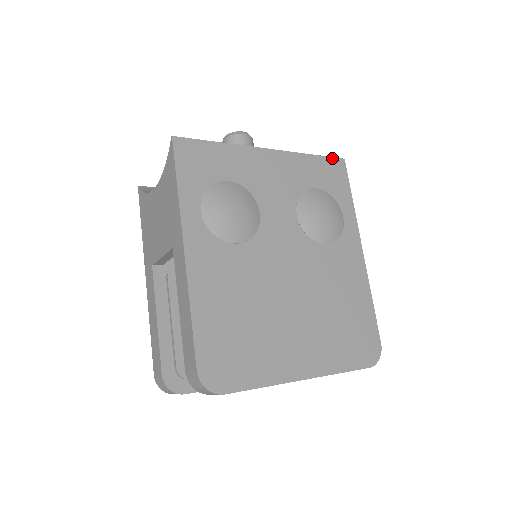
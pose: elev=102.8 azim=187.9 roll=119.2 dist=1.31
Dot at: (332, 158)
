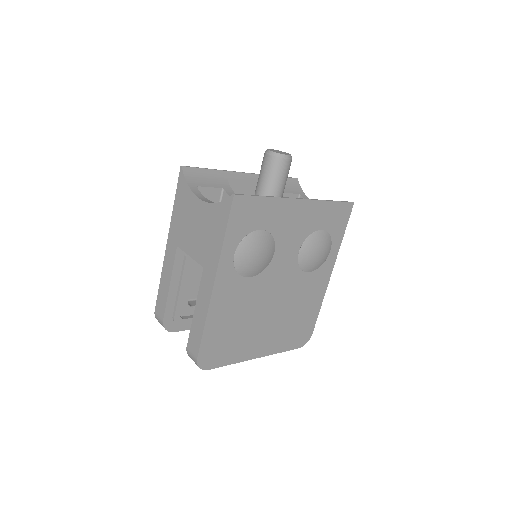
Dot at: (345, 203)
